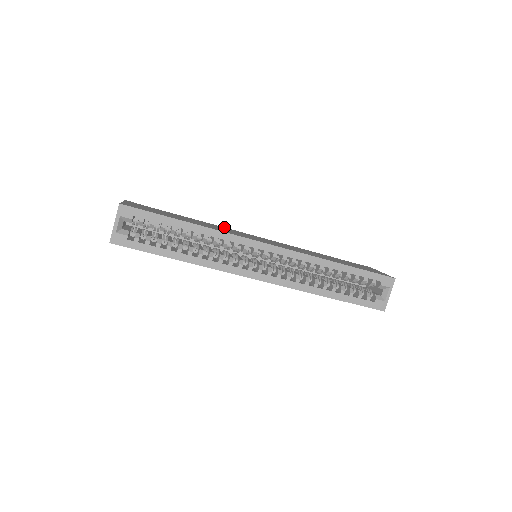
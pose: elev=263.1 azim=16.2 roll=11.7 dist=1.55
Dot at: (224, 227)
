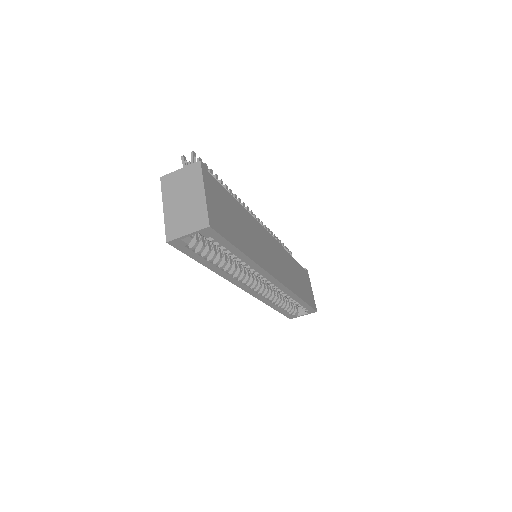
Dot at: occluded
